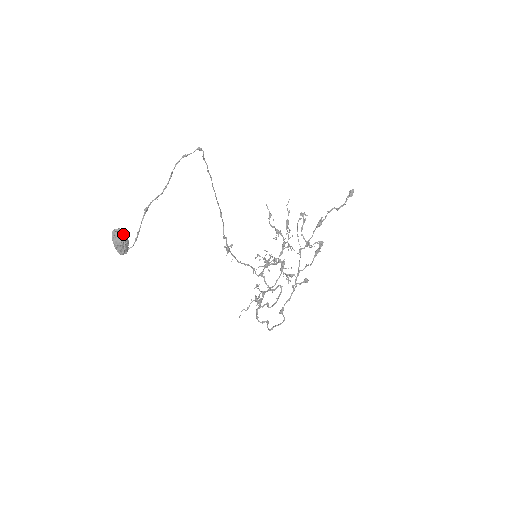
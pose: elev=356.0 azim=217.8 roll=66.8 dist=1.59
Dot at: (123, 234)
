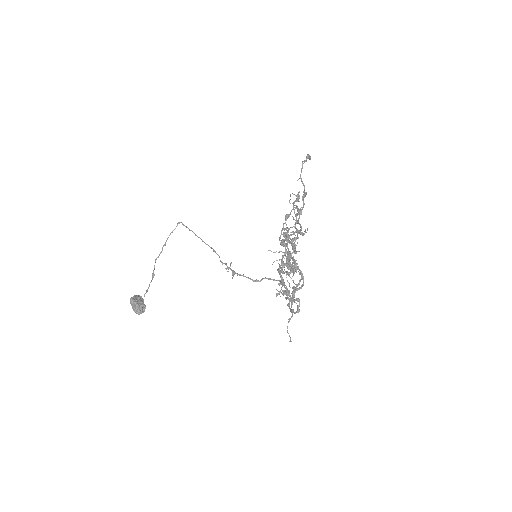
Dot at: (136, 296)
